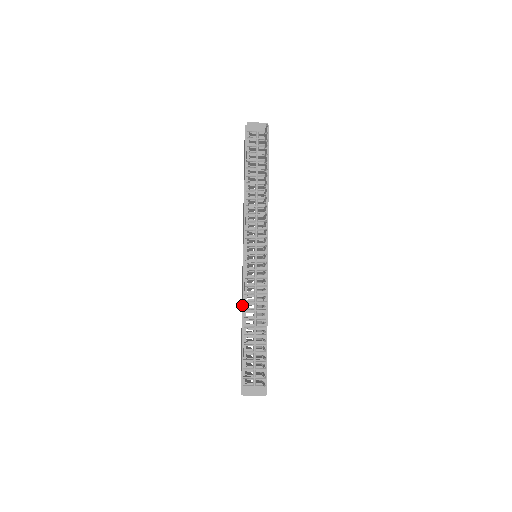
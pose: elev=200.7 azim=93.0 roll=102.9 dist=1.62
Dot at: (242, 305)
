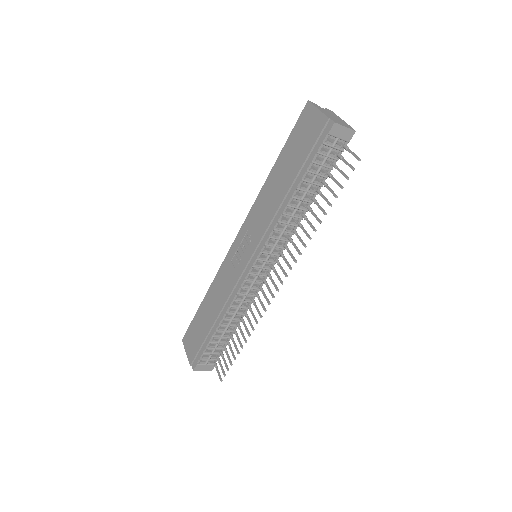
Dot at: (224, 303)
